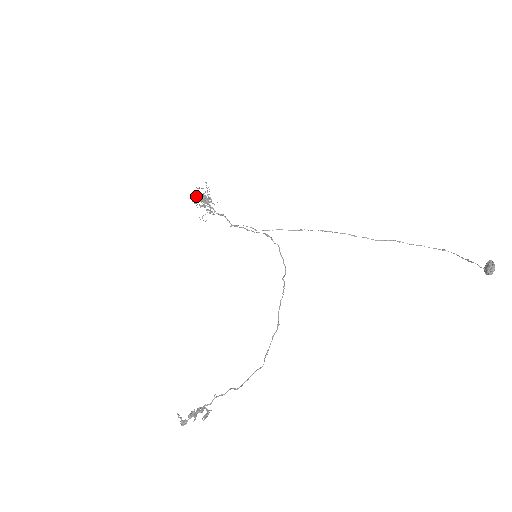
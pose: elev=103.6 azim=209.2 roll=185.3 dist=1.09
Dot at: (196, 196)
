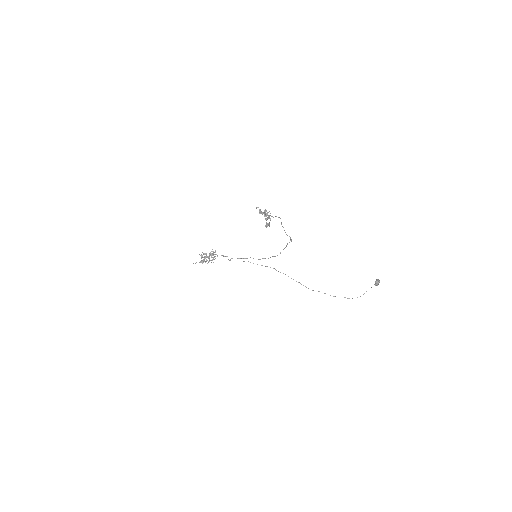
Dot at: (196, 262)
